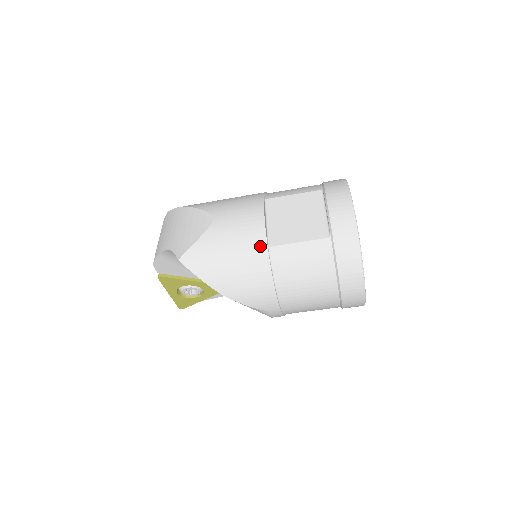
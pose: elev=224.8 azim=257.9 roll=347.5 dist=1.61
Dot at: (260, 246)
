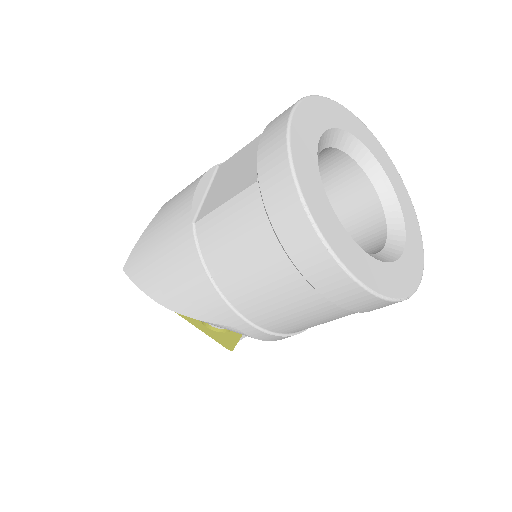
Dot at: (185, 225)
